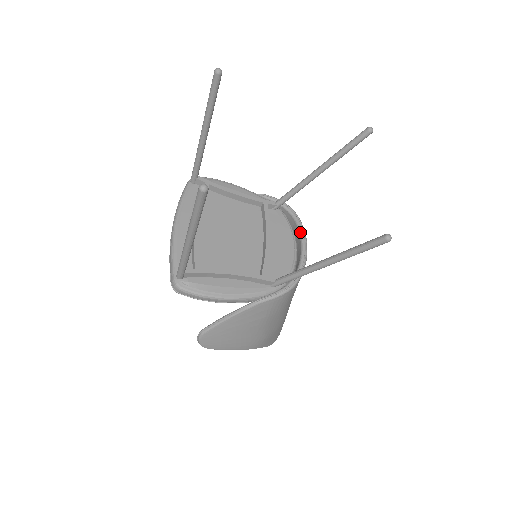
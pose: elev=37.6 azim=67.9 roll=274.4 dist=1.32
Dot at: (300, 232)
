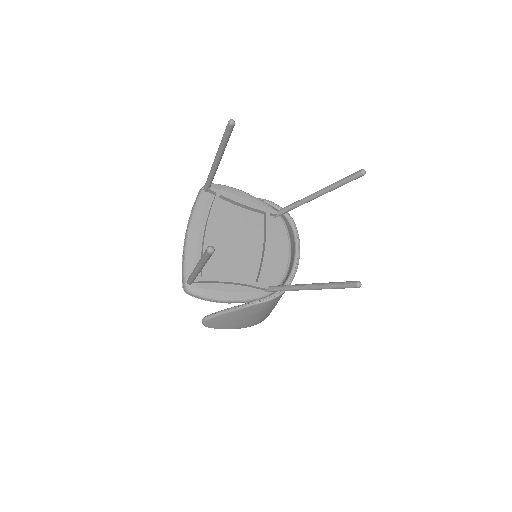
Dot at: (295, 241)
